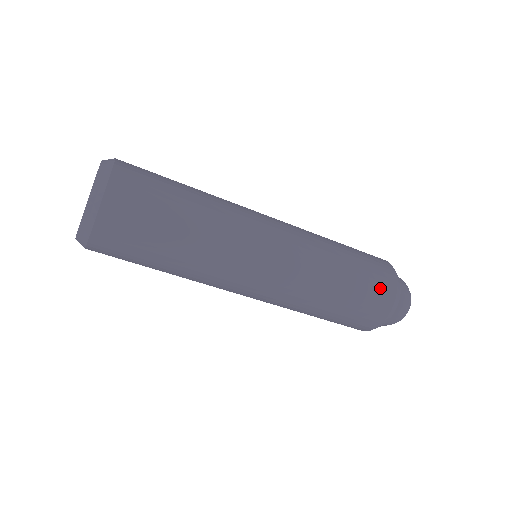
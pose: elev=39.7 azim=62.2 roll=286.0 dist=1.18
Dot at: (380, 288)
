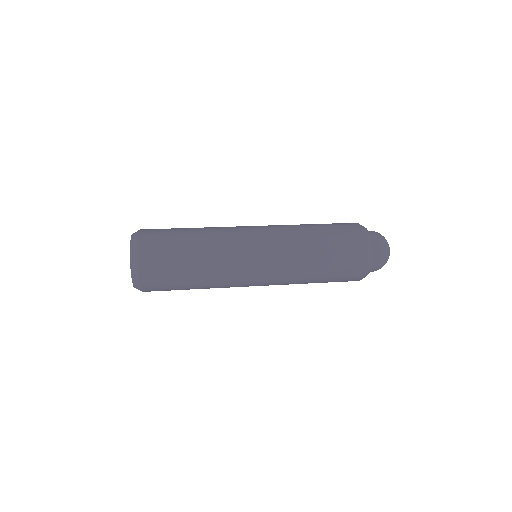
Dot at: (345, 281)
